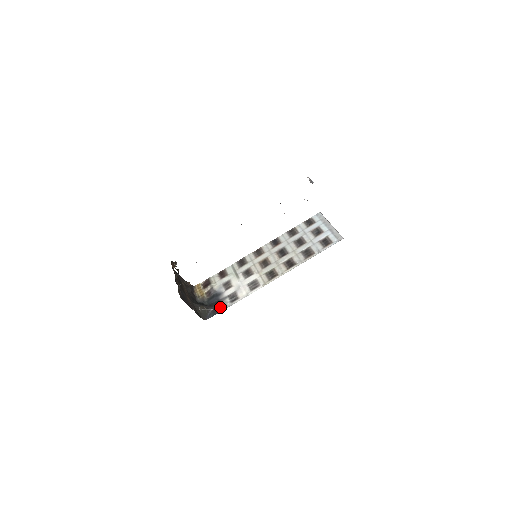
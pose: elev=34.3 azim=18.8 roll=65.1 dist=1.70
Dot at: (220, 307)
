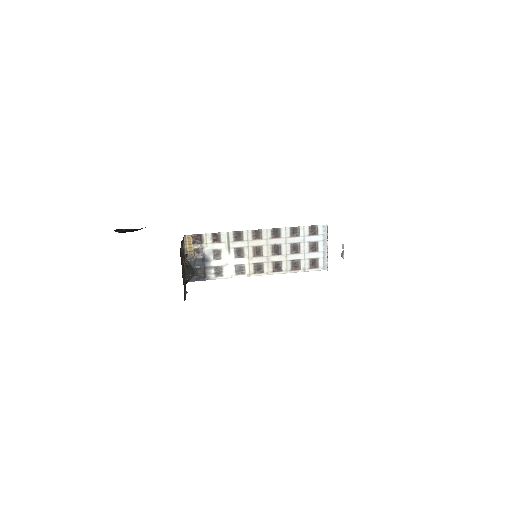
Dot at: (204, 276)
